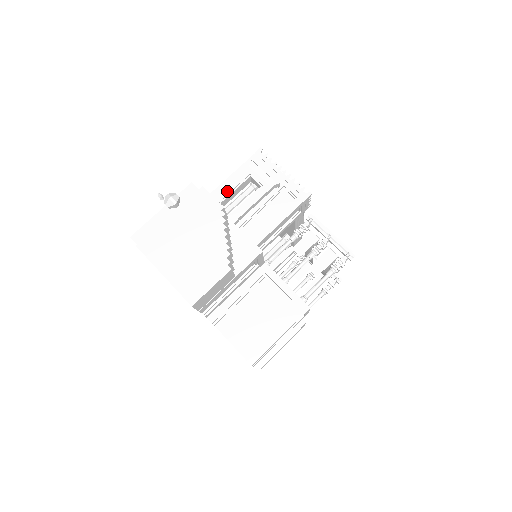
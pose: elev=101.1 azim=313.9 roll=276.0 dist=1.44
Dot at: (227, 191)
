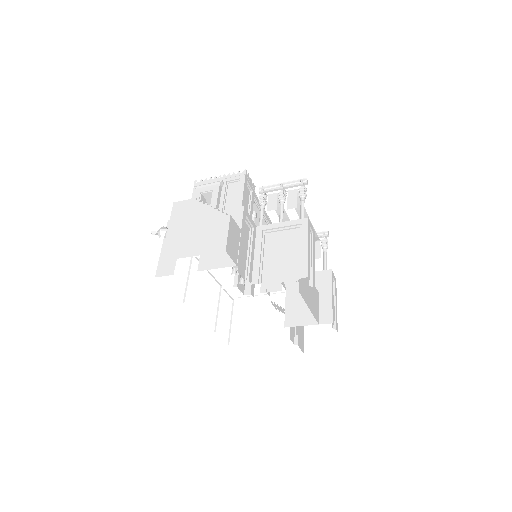
Dot at: occluded
